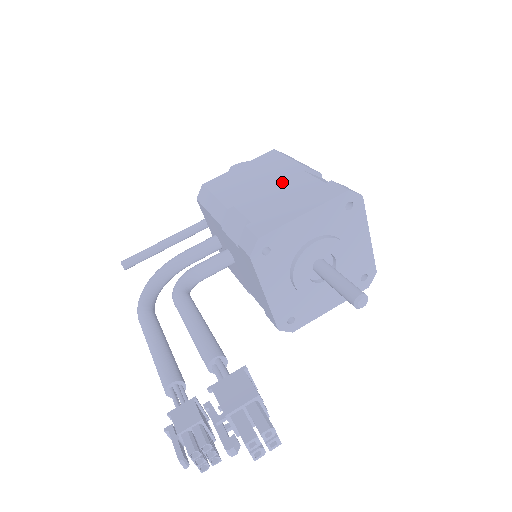
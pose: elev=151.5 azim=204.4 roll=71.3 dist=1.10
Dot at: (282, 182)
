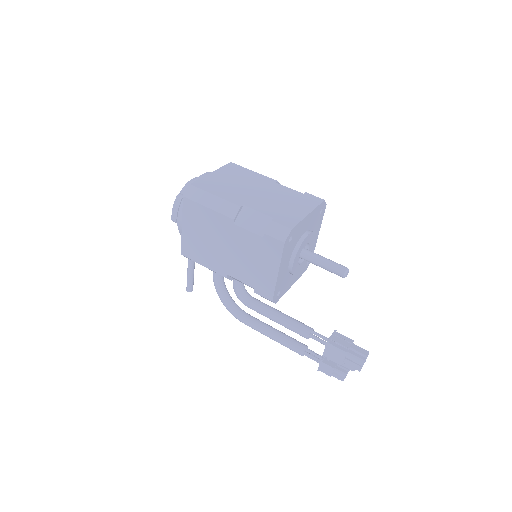
Dot at: (233, 242)
